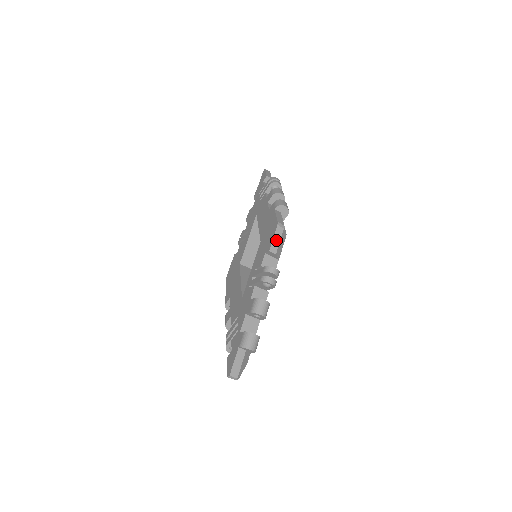
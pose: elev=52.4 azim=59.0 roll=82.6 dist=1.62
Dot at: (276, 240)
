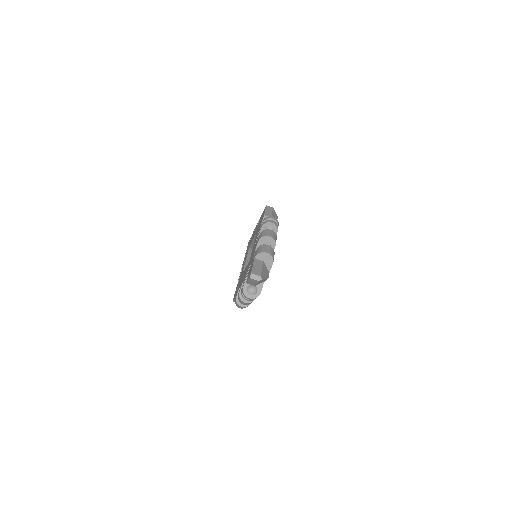
Dot at: (268, 211)
